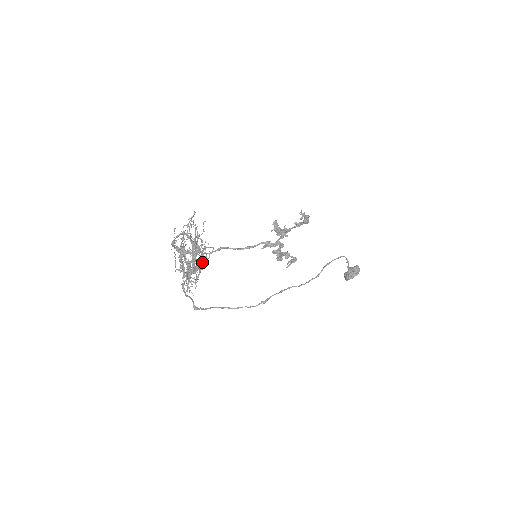
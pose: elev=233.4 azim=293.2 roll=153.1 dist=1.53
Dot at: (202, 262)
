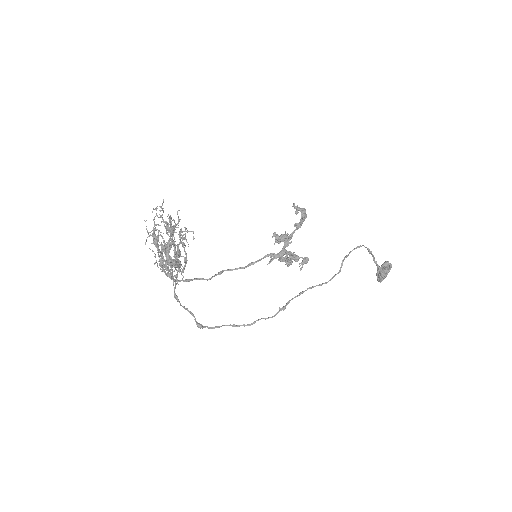
Dot at: (186, 254)
